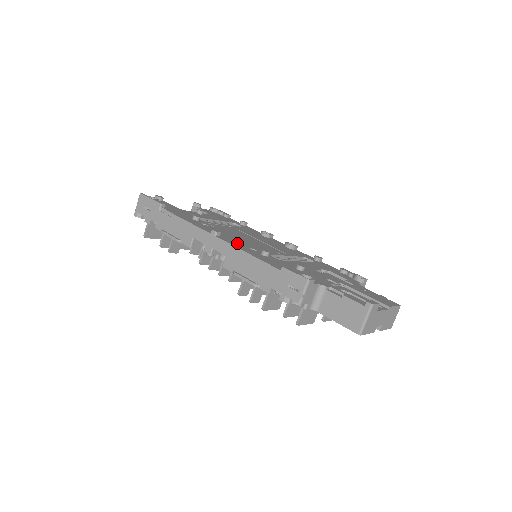
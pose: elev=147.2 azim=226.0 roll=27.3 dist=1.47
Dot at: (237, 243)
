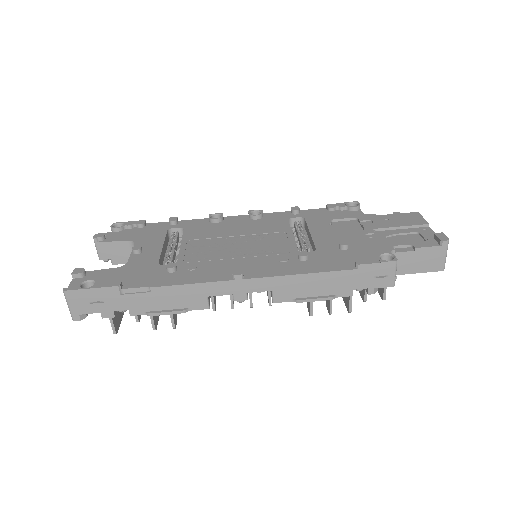
Dot at: (266, 267)
